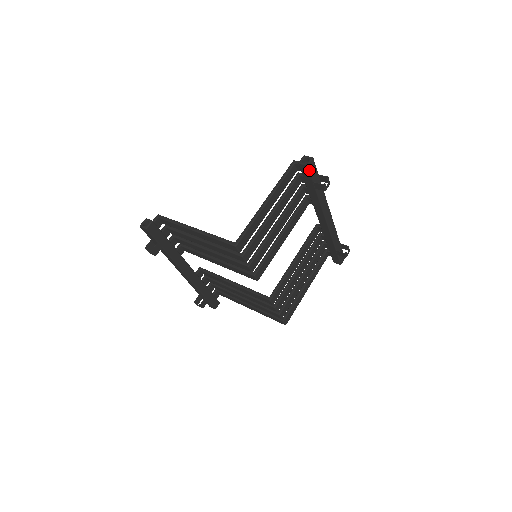
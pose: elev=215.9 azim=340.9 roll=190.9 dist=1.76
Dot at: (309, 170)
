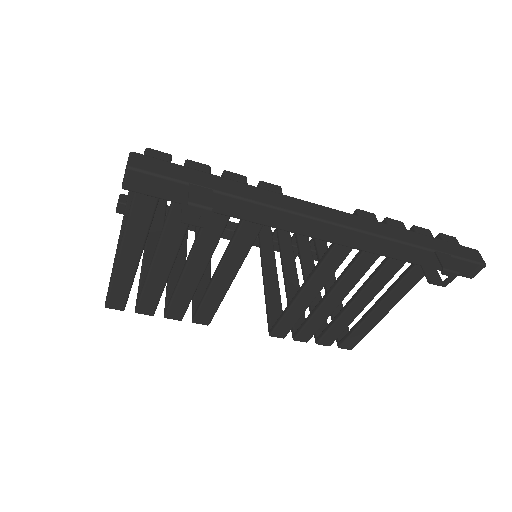
Dot at: (140, 192)
